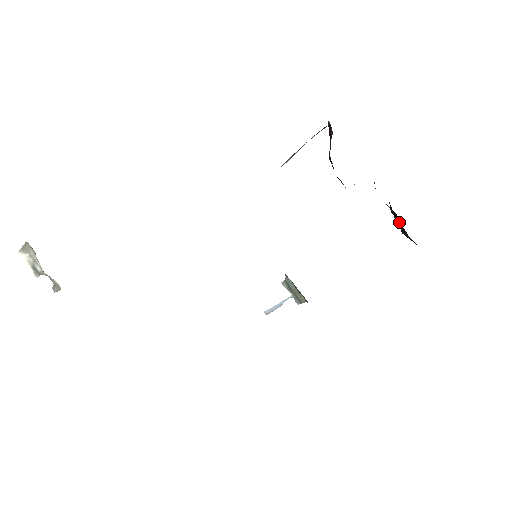
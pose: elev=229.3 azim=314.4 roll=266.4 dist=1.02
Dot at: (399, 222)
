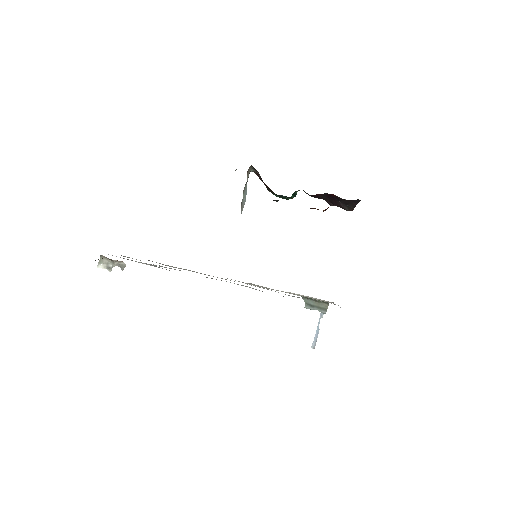
Dot at: (336, 202)
